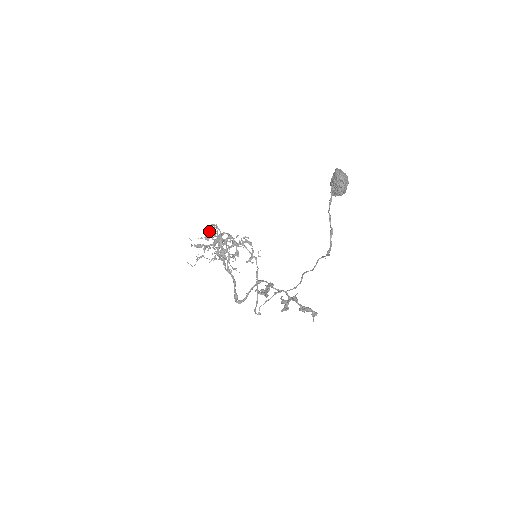
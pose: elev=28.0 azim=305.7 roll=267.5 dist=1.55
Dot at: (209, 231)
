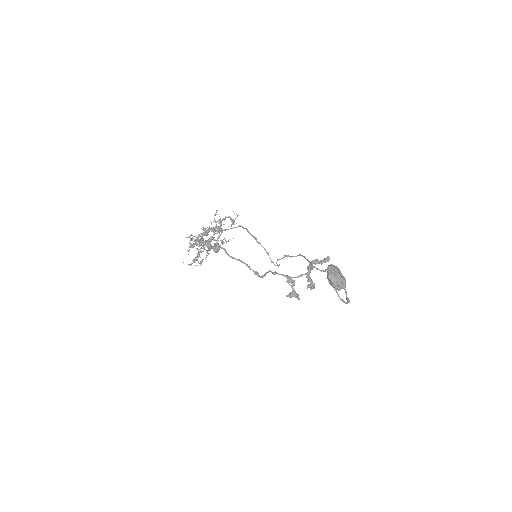
Dot at: occluded
